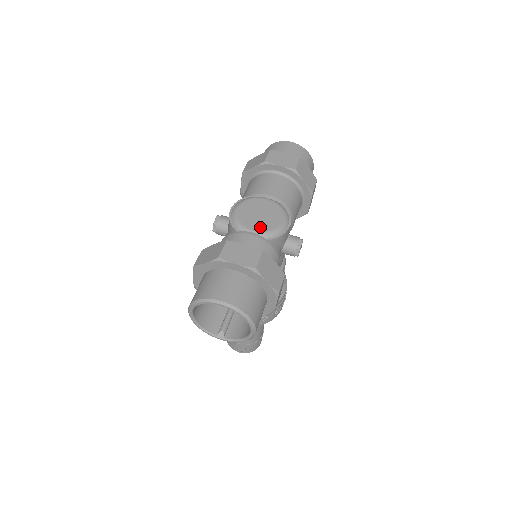
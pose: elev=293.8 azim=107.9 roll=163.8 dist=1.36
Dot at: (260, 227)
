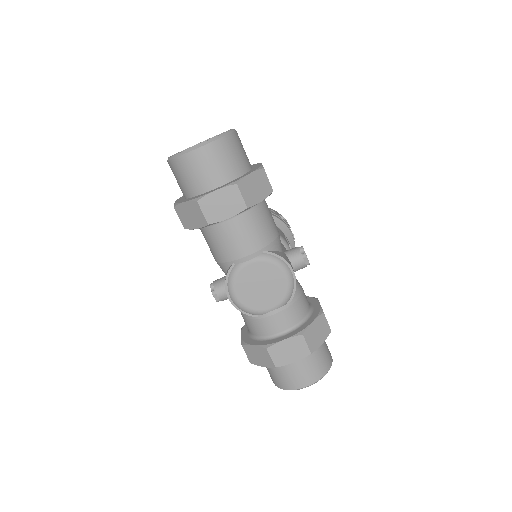
Dot at: (273, 301)
